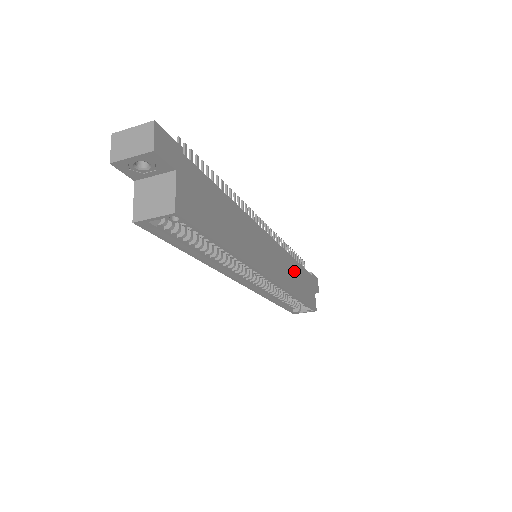
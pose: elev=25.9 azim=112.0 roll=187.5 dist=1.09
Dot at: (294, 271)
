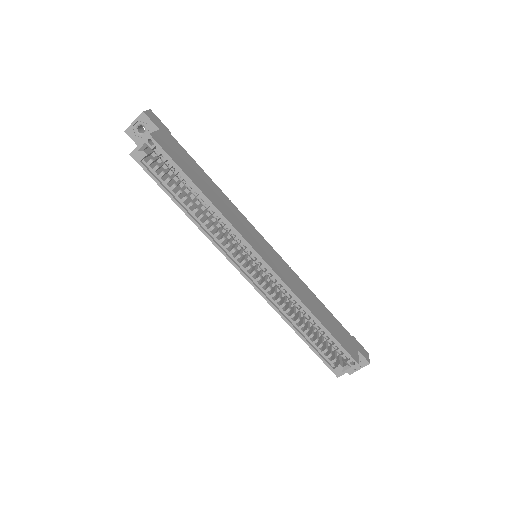
Dot at: (311, 298)
